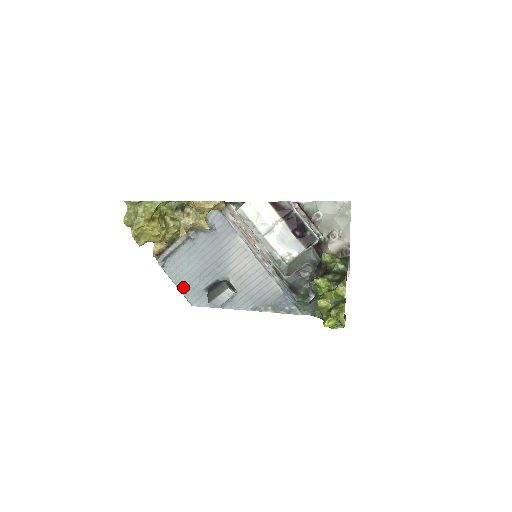
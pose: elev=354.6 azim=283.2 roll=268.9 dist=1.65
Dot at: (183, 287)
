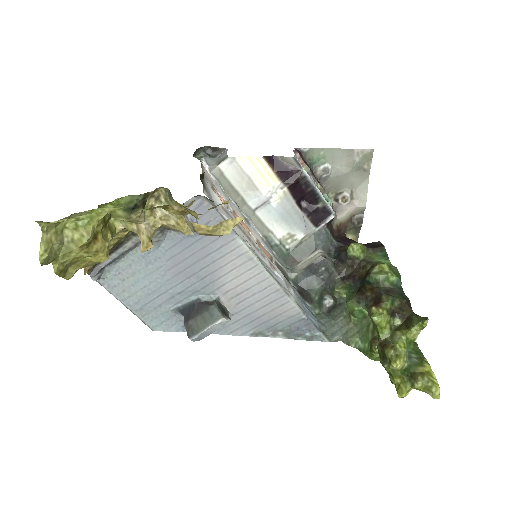
Dot at: (136, 307)
